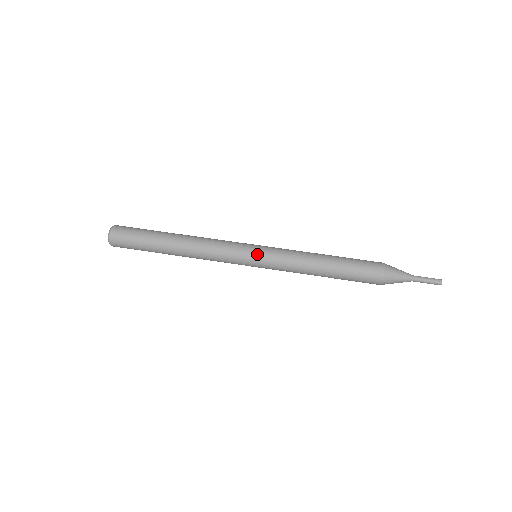
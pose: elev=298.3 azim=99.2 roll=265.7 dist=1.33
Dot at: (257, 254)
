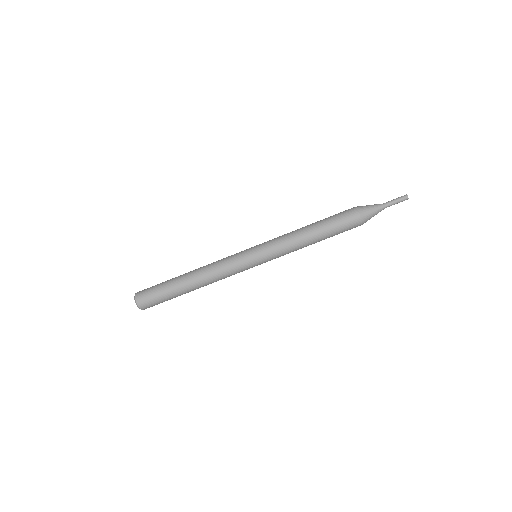
Dot at: (256, 255)
